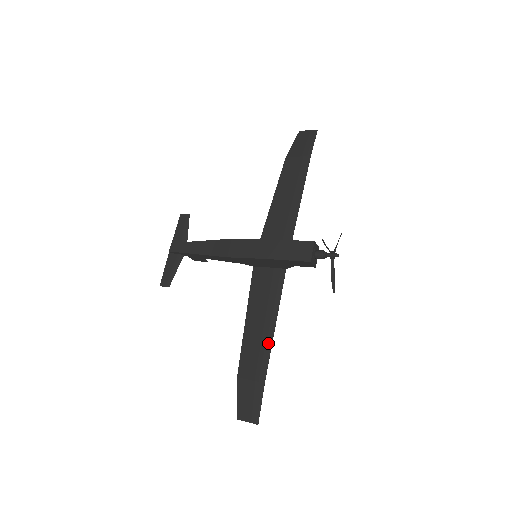
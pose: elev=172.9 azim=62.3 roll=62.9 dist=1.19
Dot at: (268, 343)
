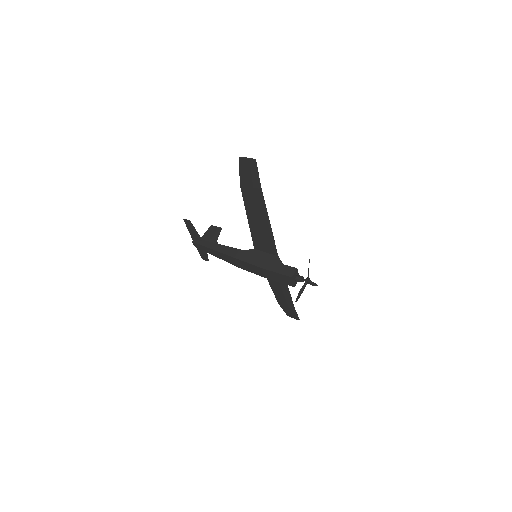
Dot at: (288, 296)
